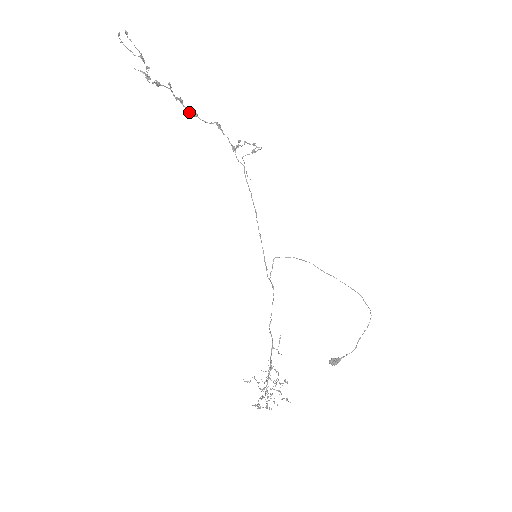
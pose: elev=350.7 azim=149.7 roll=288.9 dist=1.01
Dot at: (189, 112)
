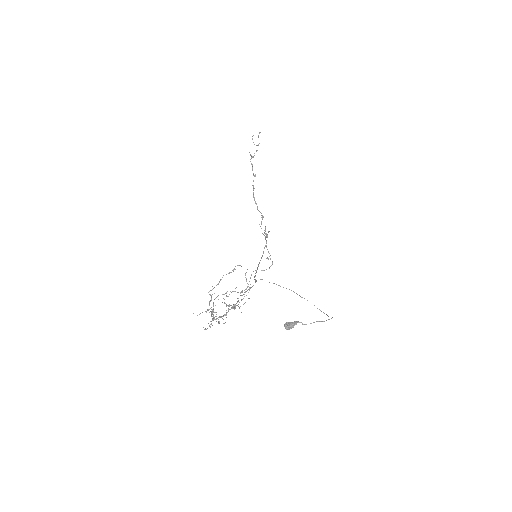
Dot at: occluded
